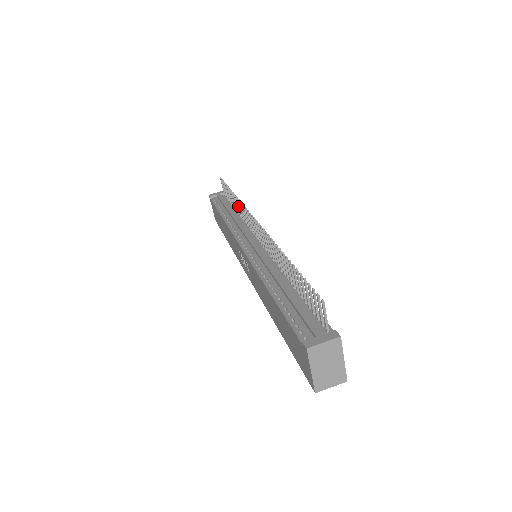
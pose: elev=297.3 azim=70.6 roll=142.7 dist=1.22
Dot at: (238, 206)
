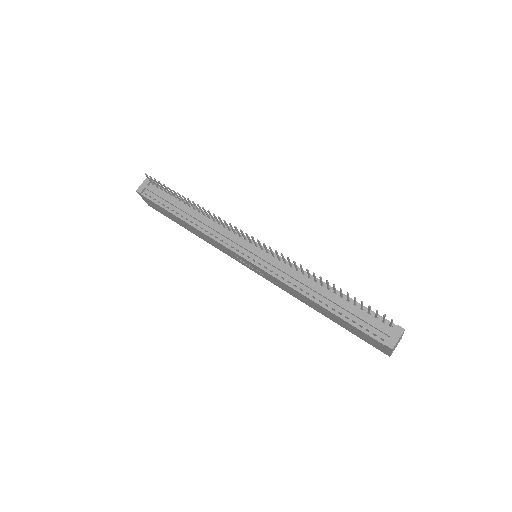
Dot at: (201, 210)
